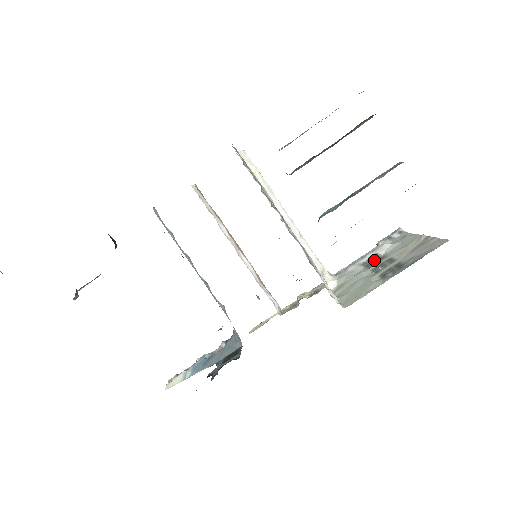
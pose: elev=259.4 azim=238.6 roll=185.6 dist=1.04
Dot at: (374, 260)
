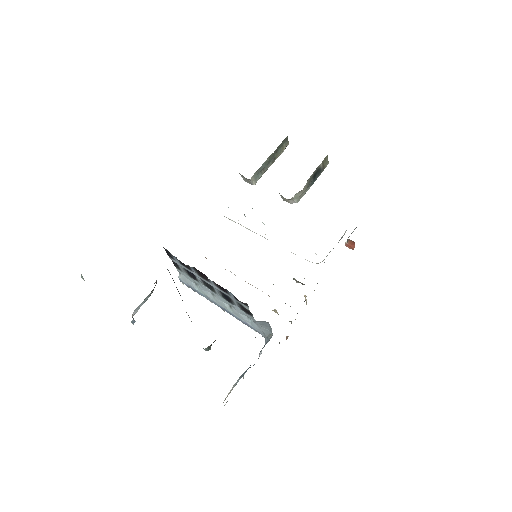
Dot at: (341, 238)
